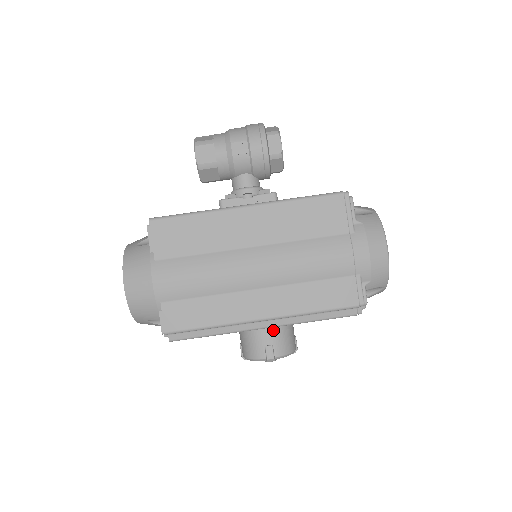
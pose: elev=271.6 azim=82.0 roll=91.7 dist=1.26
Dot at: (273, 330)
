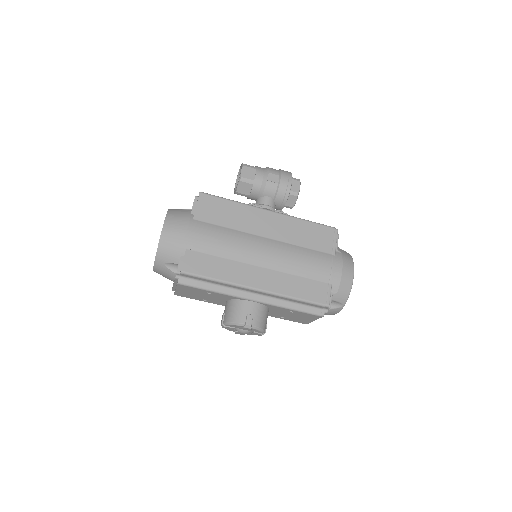
Dot at: (257, 305)
